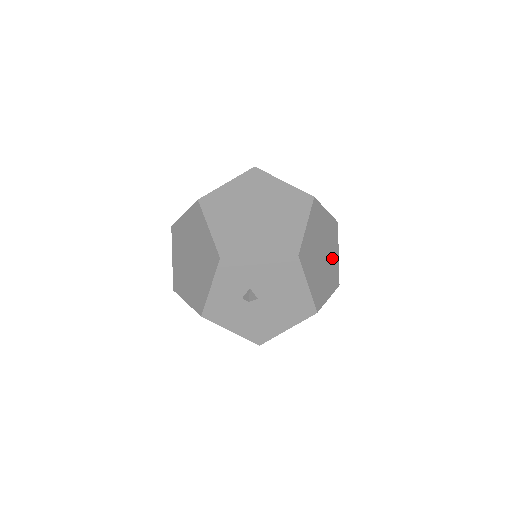
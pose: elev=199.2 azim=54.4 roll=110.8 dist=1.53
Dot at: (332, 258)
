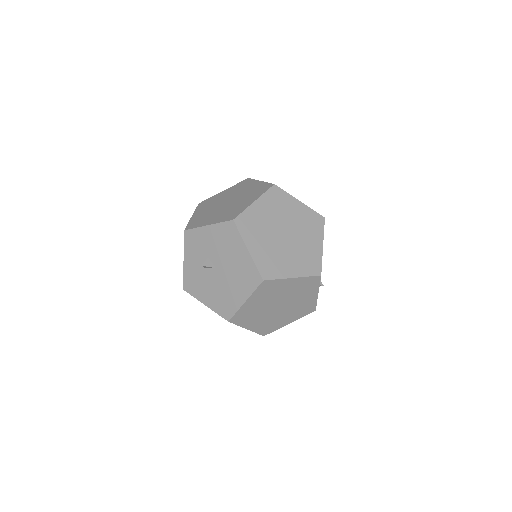
Dot at: (307, 245)
